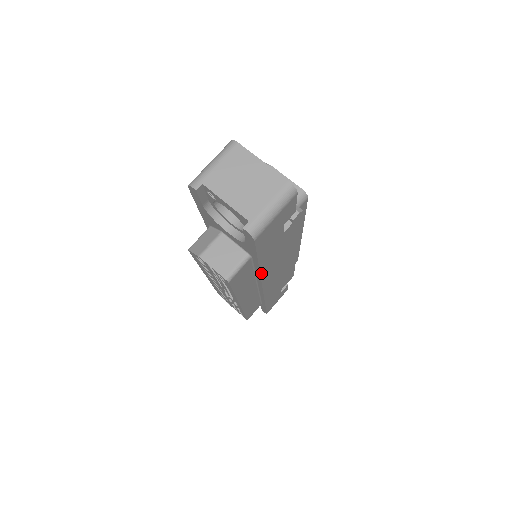
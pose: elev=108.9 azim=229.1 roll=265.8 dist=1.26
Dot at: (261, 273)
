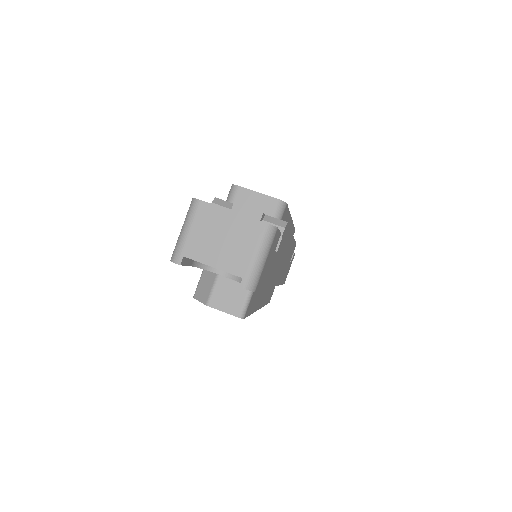
Dot at: (269, 286)
